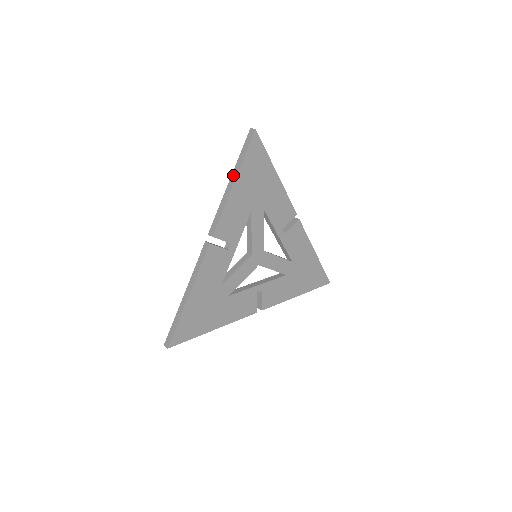
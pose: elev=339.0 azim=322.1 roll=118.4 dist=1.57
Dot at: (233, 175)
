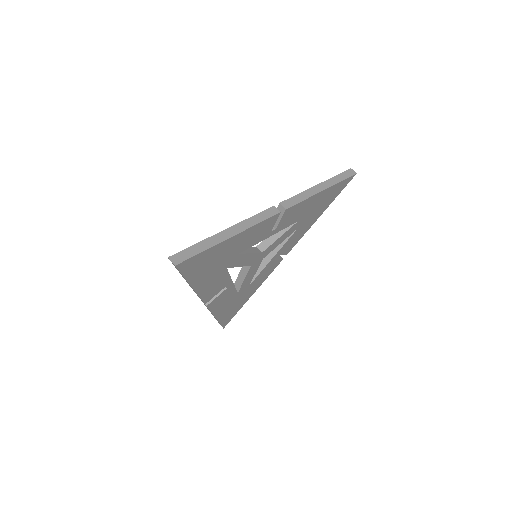
Dot at: occluded
